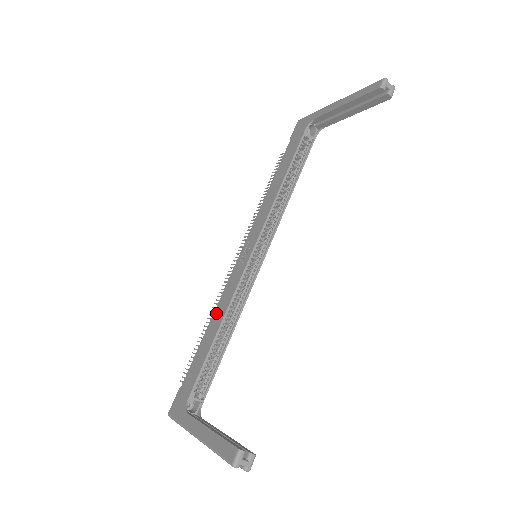
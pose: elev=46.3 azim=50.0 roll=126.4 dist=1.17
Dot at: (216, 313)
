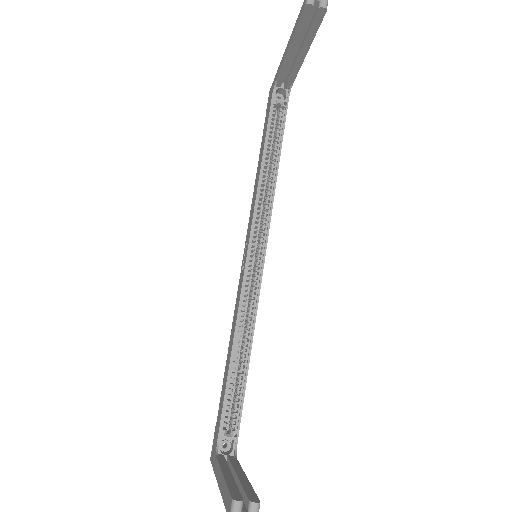
Dot at: (231, 333)
